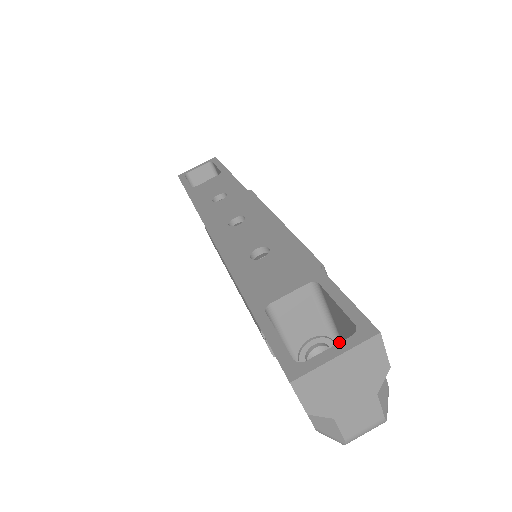
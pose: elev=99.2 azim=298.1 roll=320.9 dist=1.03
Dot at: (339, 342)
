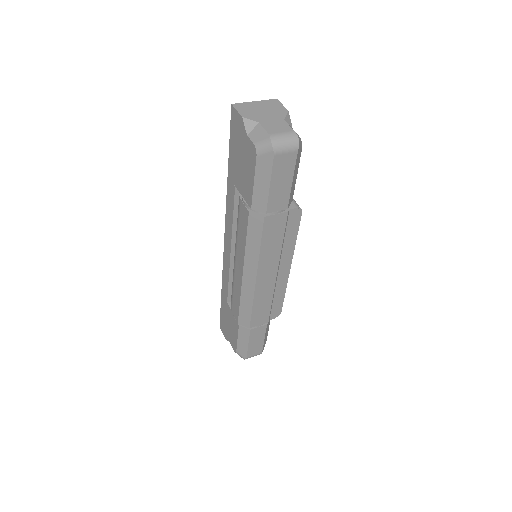
Dot at: occluded
